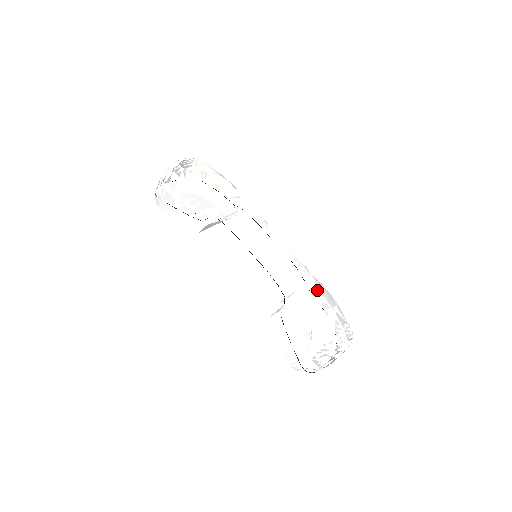
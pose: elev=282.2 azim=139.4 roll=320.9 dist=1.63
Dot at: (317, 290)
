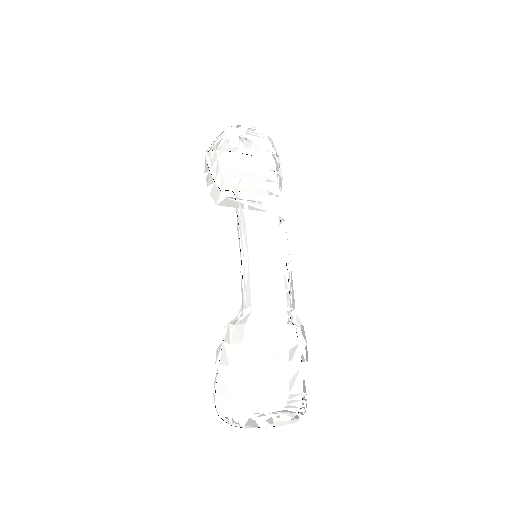
Dot at: (284, 324)
